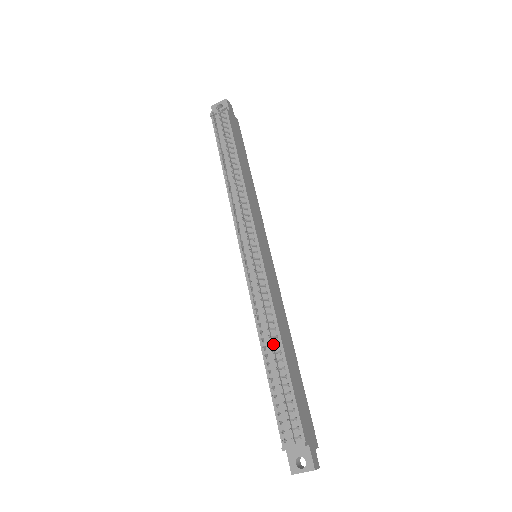
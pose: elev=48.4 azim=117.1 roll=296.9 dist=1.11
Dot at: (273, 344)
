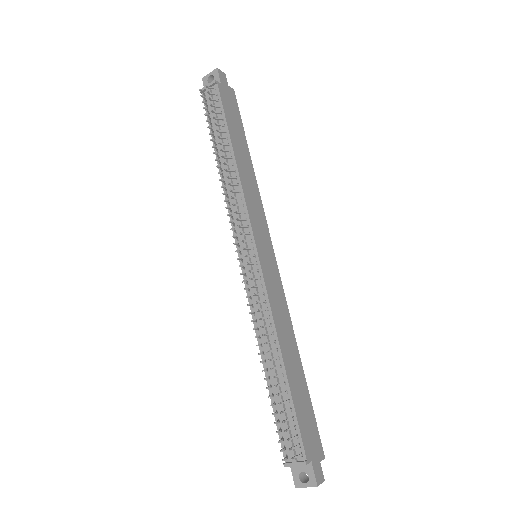
Dot at: (272, 359)
